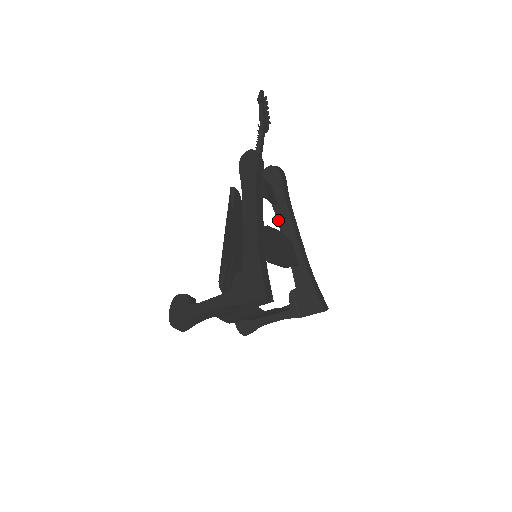
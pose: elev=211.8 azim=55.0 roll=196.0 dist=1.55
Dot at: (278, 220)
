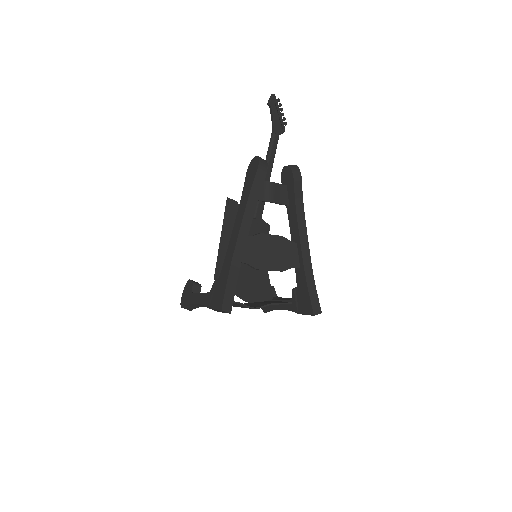
Dot at: (289, 220)
